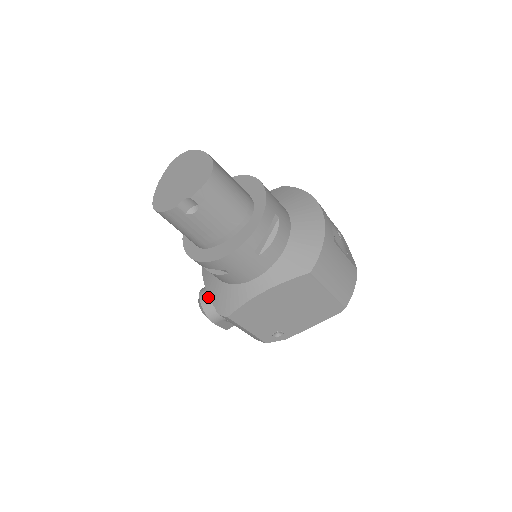
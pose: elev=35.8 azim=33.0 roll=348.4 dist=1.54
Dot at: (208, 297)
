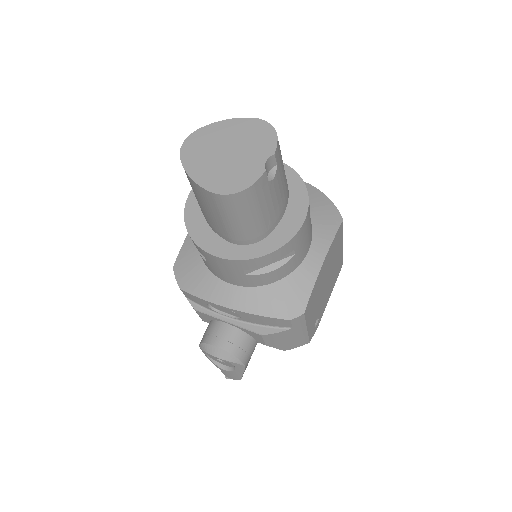
Dot at: (229, 337)
